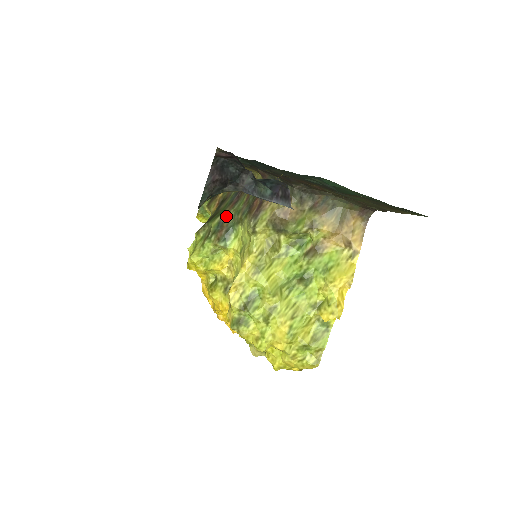
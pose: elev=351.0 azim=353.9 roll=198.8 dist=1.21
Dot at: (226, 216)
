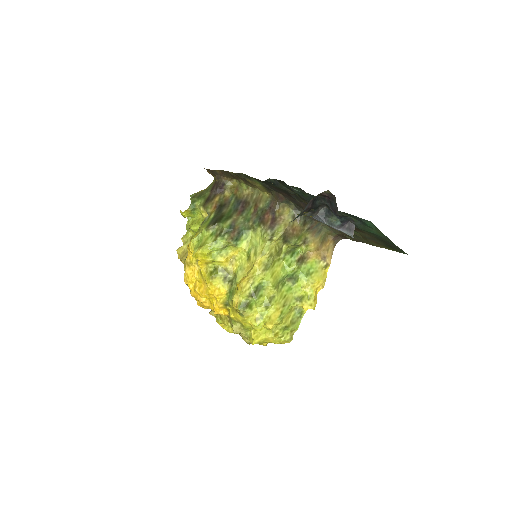
Dot at: (236, 221)
